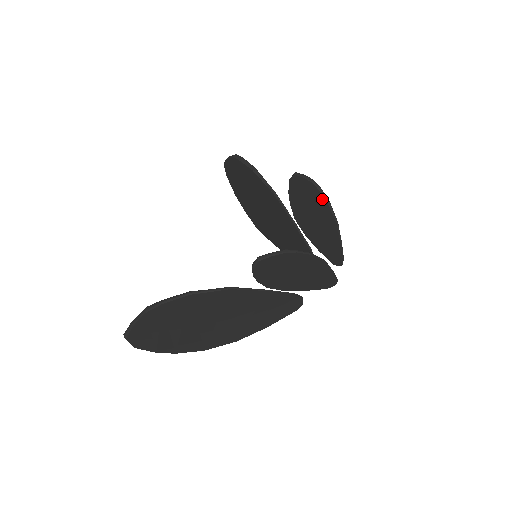
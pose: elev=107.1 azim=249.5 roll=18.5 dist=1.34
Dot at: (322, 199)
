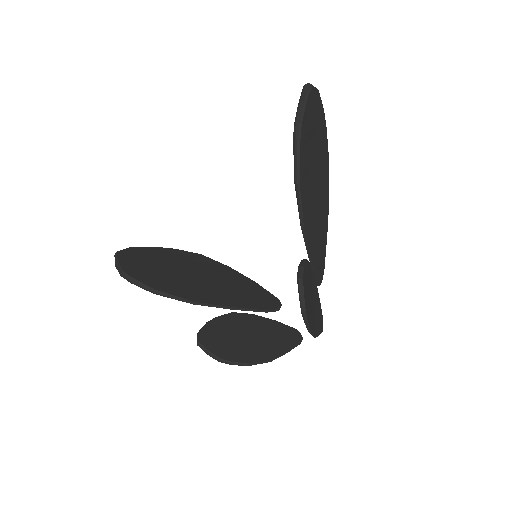
Dot at: occluded
